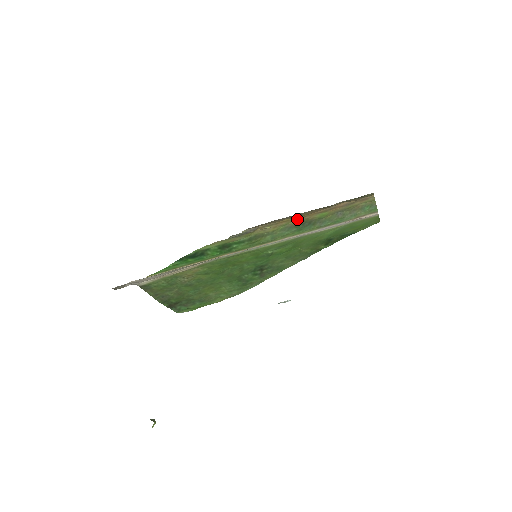
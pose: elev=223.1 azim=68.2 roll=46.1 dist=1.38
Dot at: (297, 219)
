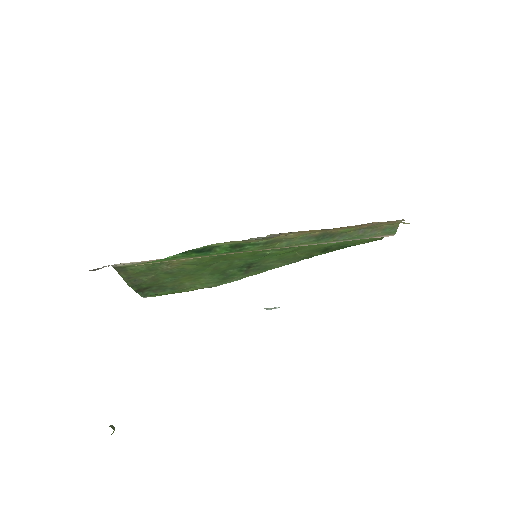
Dot at: (322, 230)
